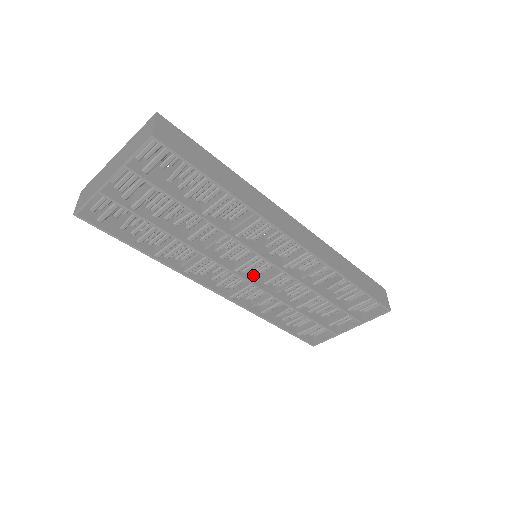
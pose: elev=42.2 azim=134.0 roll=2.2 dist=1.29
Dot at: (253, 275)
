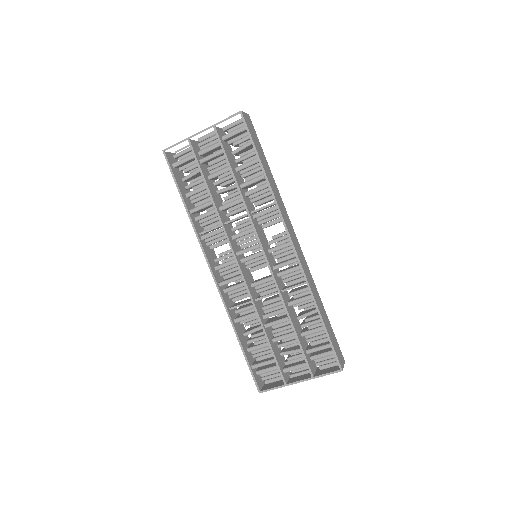
Dot at: (246, 273)
